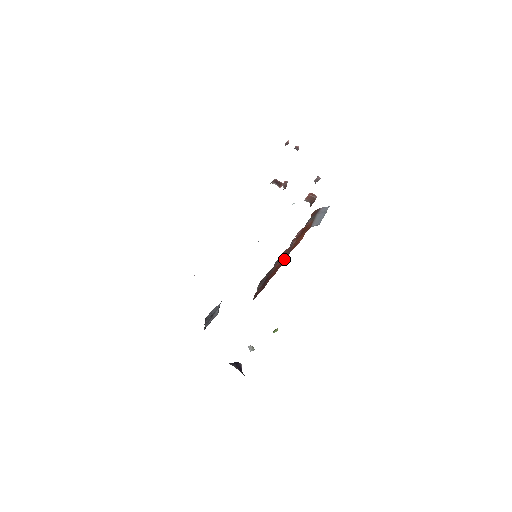
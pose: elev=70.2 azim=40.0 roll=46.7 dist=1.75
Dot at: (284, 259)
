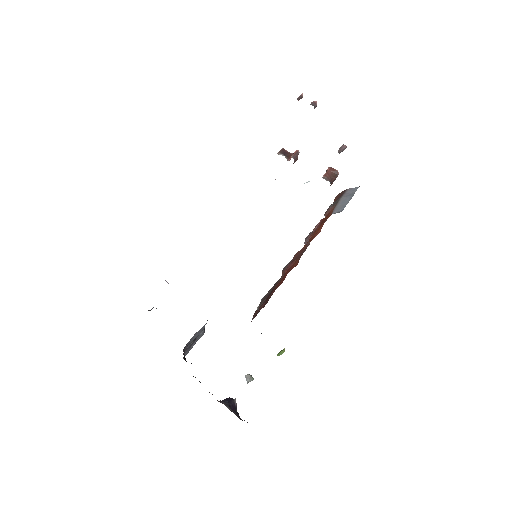
Dot at: (295, 261)
